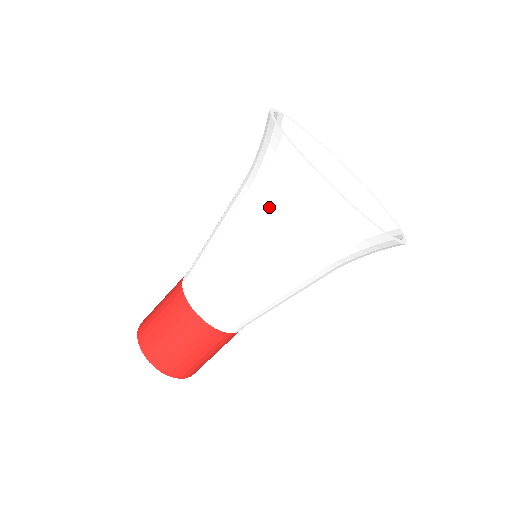
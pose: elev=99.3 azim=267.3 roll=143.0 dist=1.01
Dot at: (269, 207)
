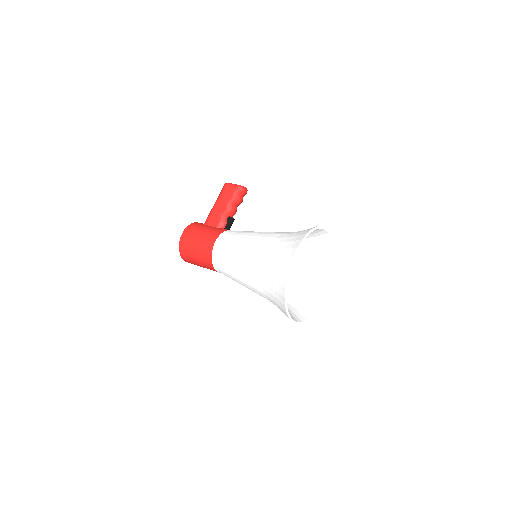
Dot at: (266, 293)
